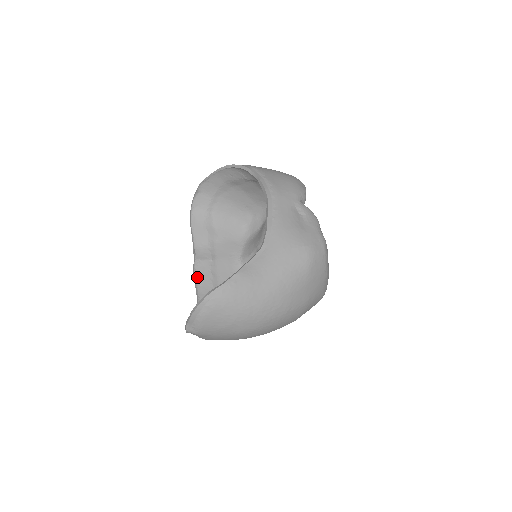
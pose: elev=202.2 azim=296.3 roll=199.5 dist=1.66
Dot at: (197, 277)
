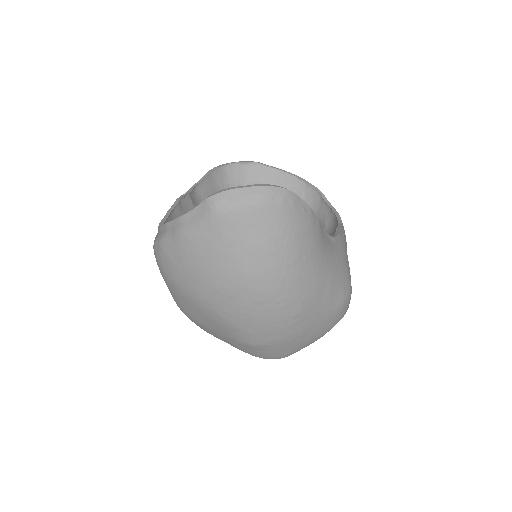
Dot at: (180, 205)
